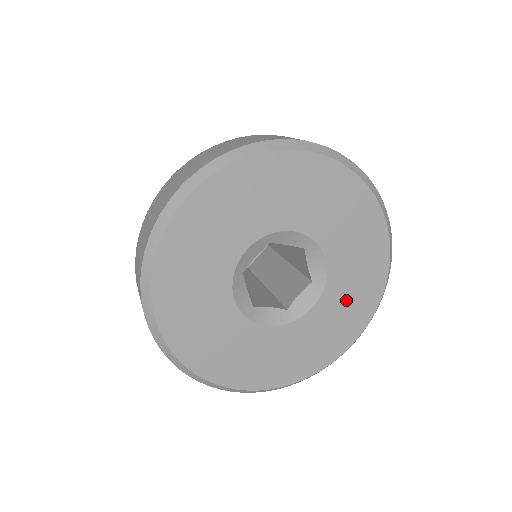
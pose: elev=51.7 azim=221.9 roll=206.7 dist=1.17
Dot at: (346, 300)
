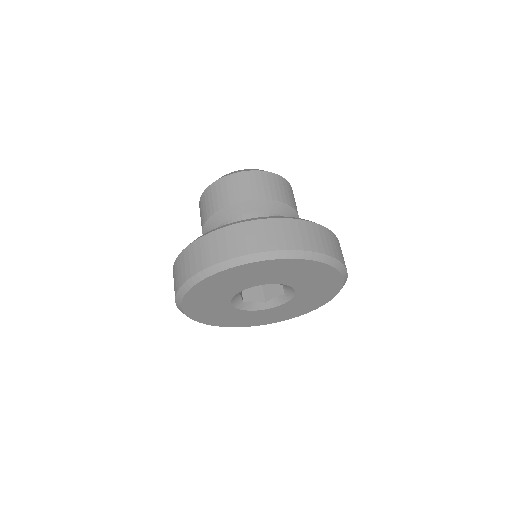
Dot at: (305, 302)
